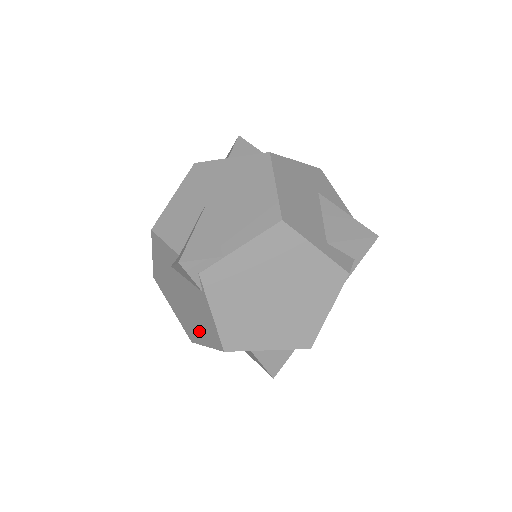
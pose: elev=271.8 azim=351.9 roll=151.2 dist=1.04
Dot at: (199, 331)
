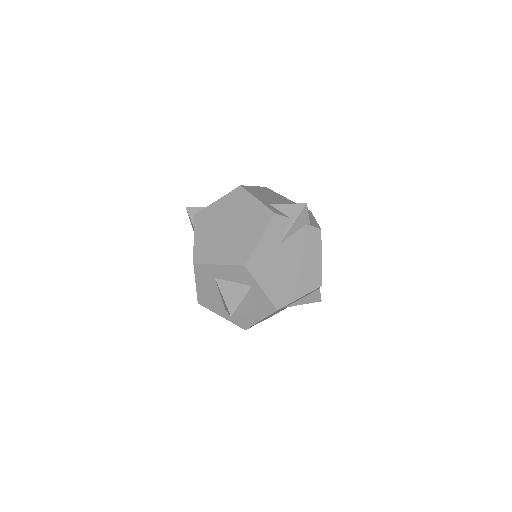
Dot at: occluded
